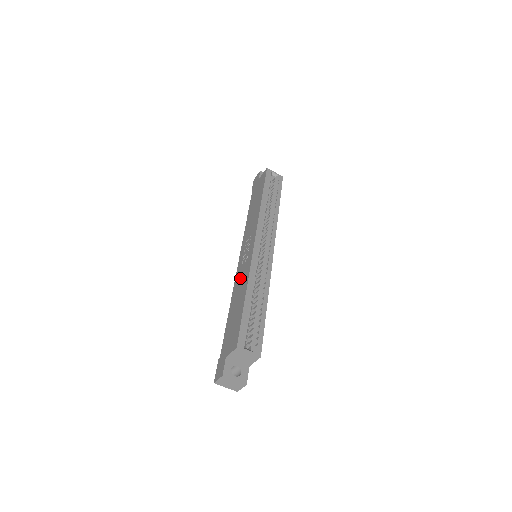
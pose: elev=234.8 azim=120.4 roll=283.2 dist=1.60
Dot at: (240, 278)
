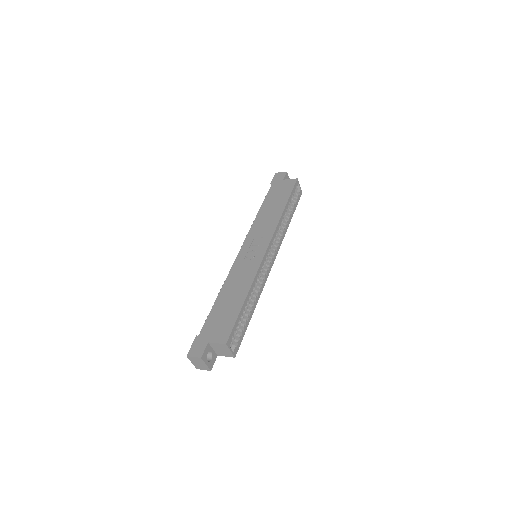
Dot at: (240, 272)
